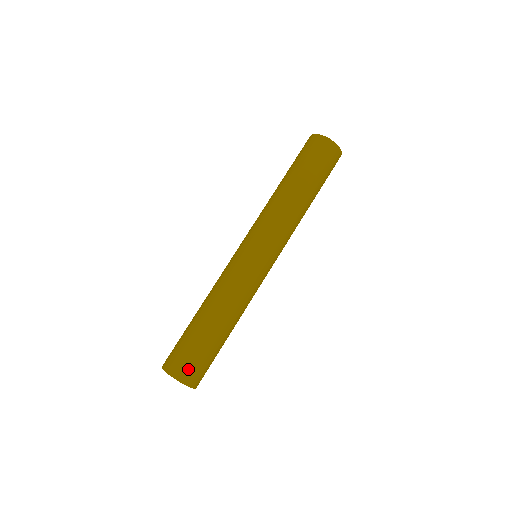
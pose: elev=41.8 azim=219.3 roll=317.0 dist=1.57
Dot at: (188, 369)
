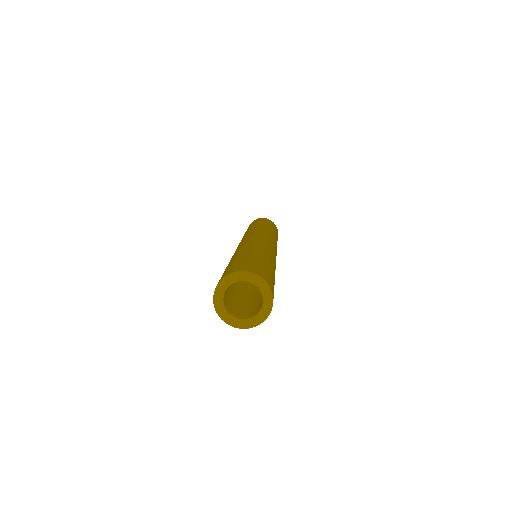
Dot at: occluded
